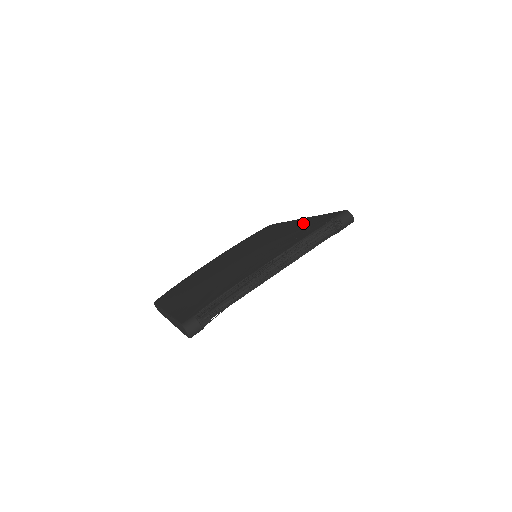
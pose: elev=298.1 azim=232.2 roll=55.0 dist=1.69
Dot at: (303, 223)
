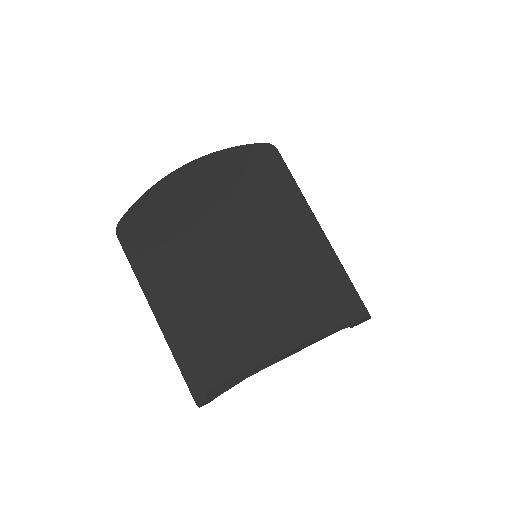
Dot at: (321, 264)
